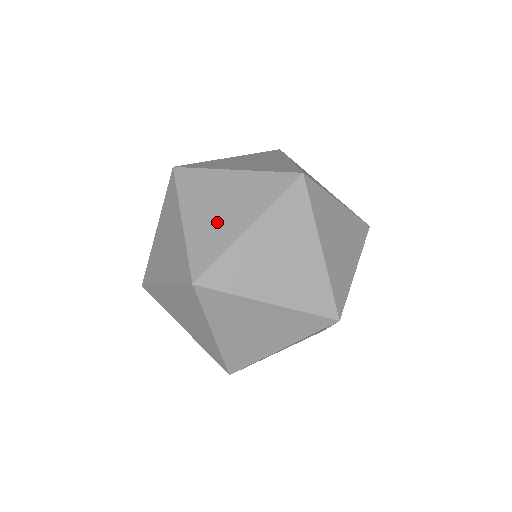
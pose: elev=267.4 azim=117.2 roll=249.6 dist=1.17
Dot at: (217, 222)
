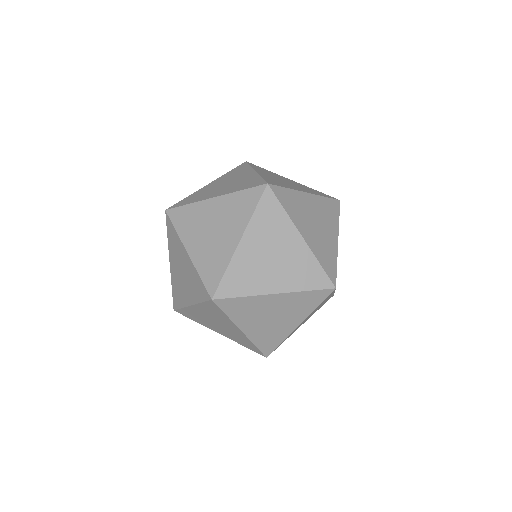
Dot at: (212, 190)
